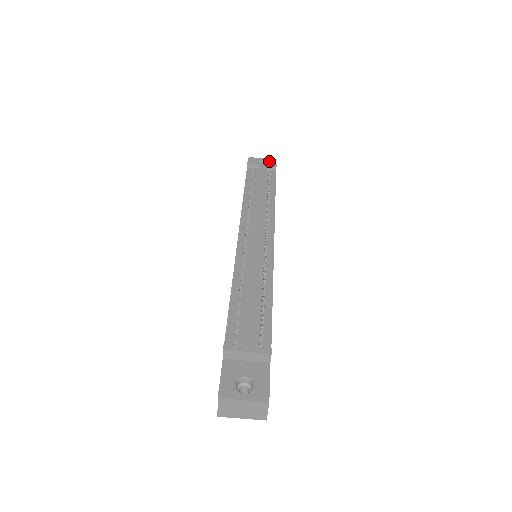
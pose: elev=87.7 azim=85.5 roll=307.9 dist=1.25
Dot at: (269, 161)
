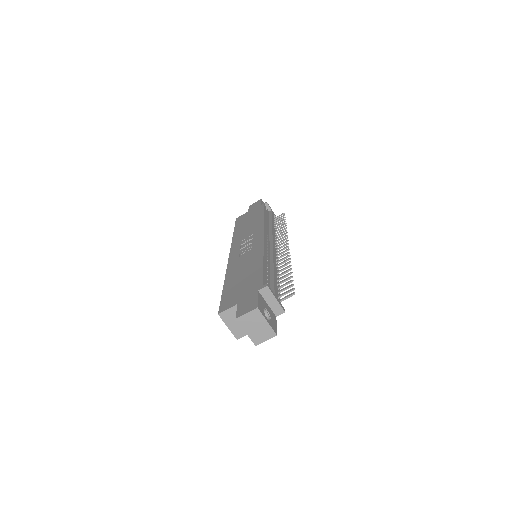
Dot at: occluded
